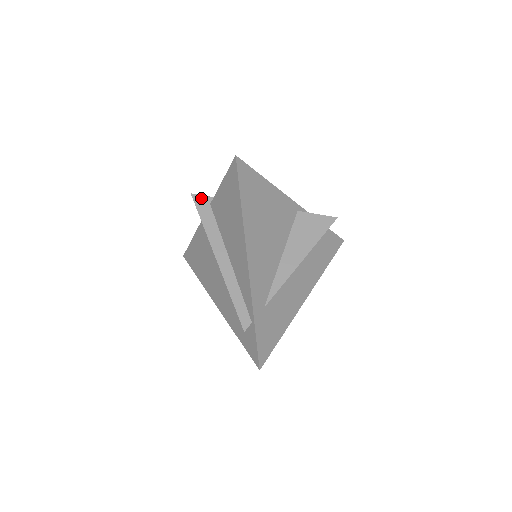
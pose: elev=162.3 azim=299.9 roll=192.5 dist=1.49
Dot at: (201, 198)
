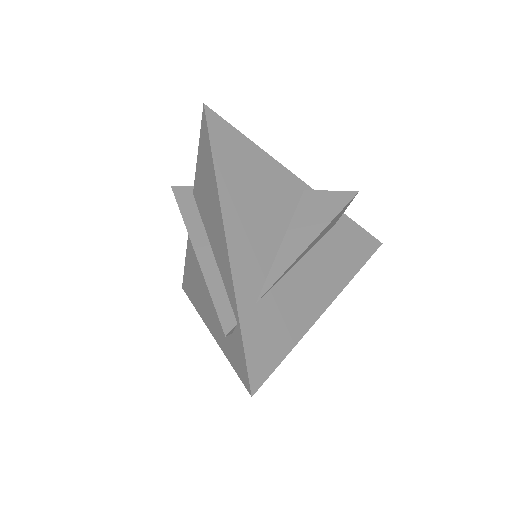
Dot at: (182, 189)
